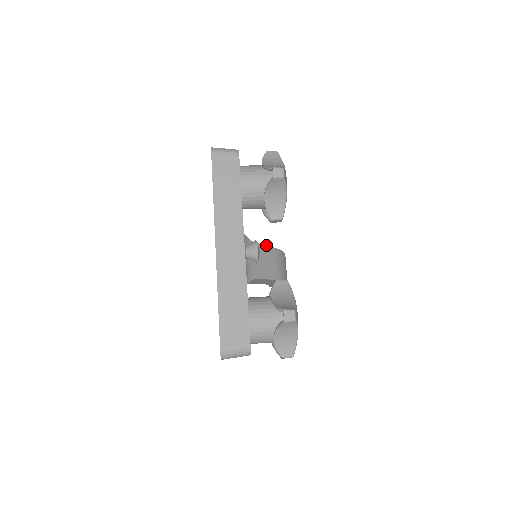
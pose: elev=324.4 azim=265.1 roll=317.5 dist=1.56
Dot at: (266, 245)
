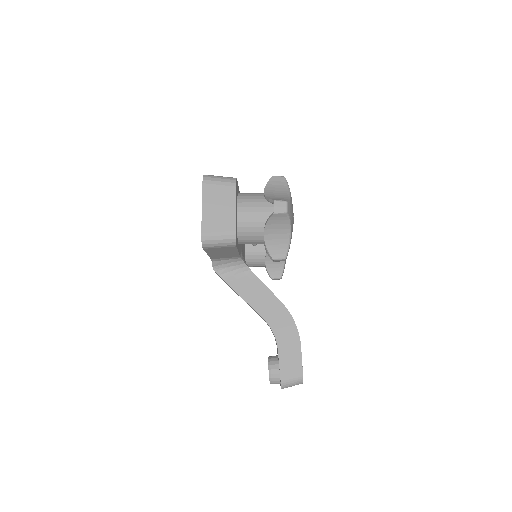
Dot at: occluded
